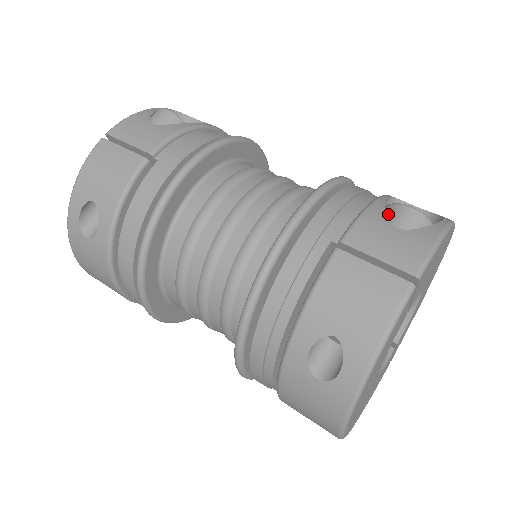
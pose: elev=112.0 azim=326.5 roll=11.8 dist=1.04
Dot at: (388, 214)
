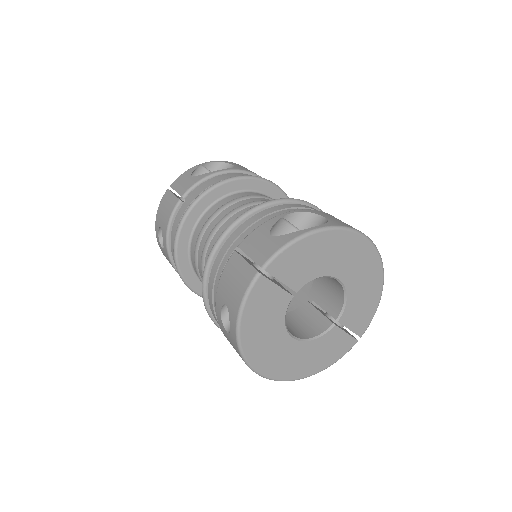
Dot at: (273, 226)
